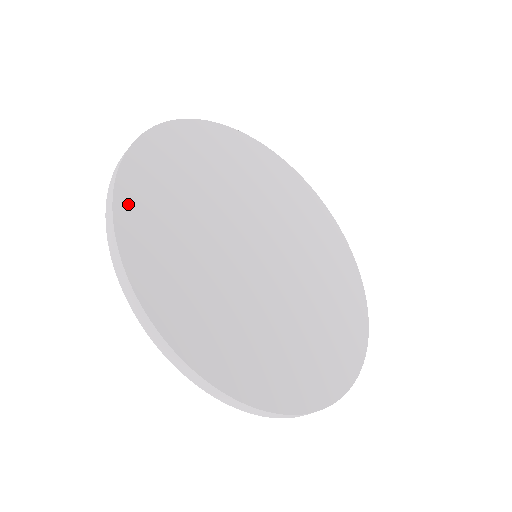
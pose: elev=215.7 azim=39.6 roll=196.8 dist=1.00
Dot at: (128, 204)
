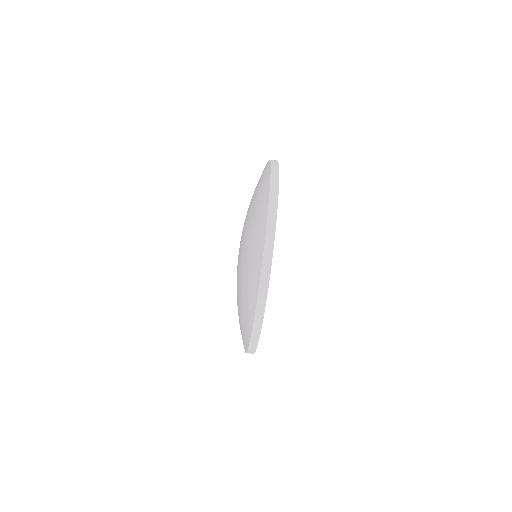
Dot at: occluded
